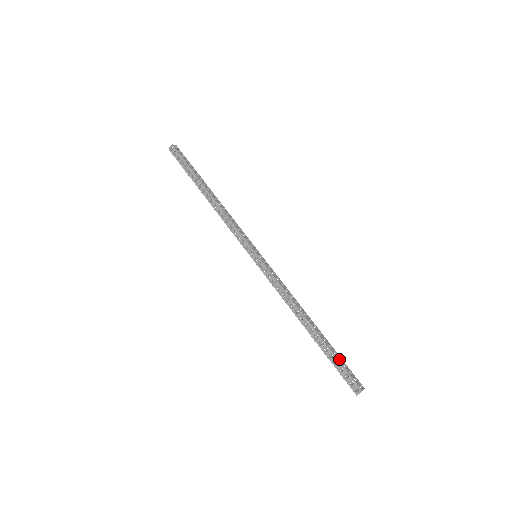
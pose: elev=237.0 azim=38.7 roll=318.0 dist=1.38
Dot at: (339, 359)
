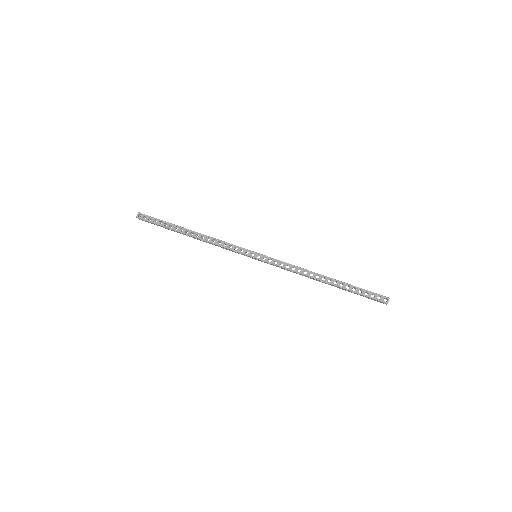
Dot at: (360, 290)
